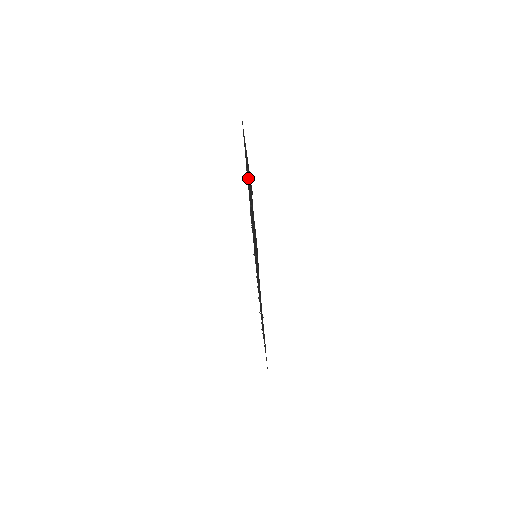
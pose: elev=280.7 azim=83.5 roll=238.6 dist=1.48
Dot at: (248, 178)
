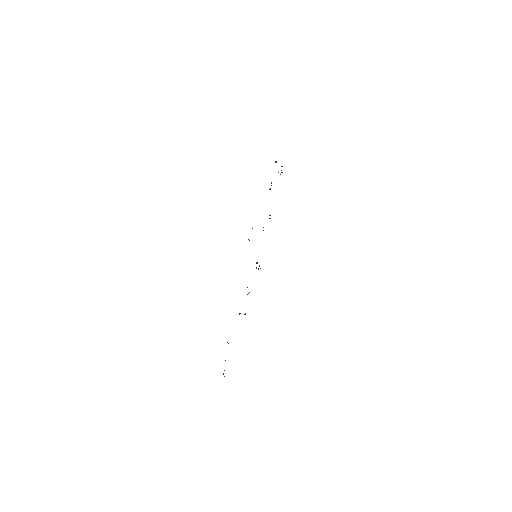
Dot at: occluded
